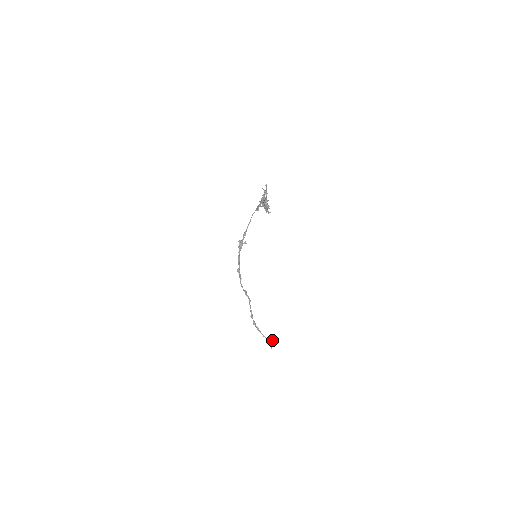
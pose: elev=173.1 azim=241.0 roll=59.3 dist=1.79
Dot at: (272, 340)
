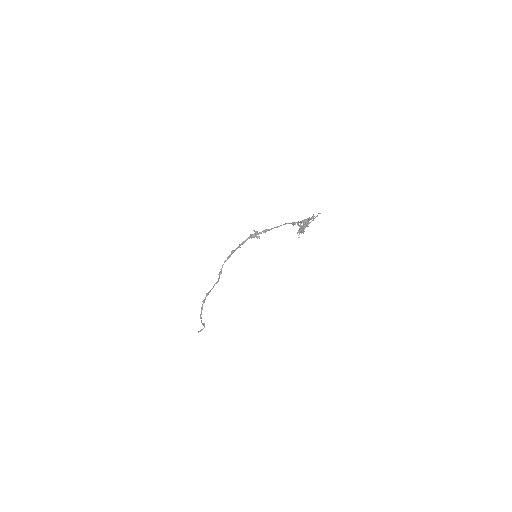
Dot at: (204, 327)
